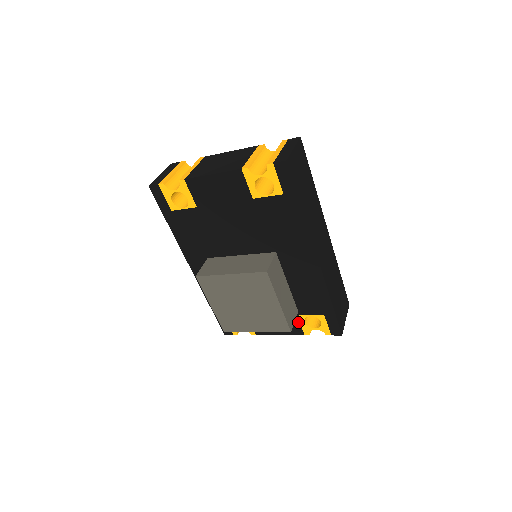
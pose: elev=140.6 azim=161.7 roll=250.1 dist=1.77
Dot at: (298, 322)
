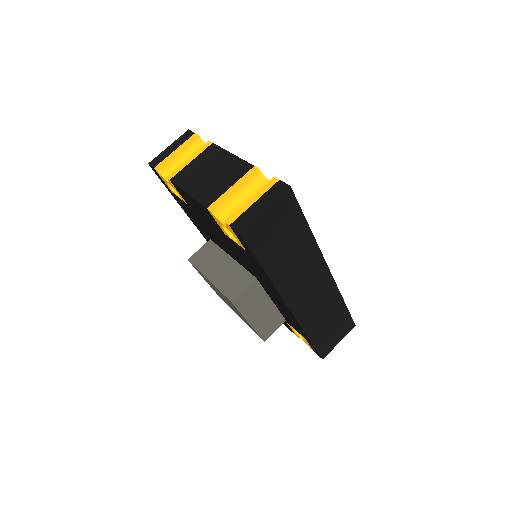
Dot at: (288, 325)
